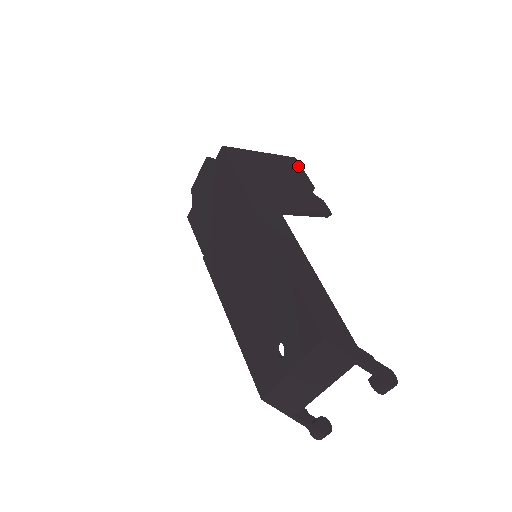
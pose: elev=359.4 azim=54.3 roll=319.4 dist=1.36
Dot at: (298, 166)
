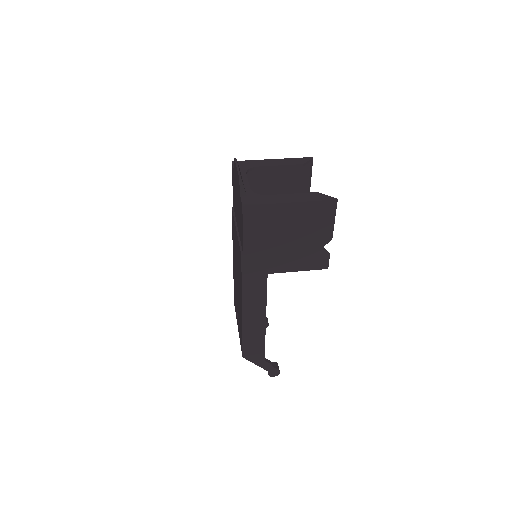
Dot at: (331, 213)
